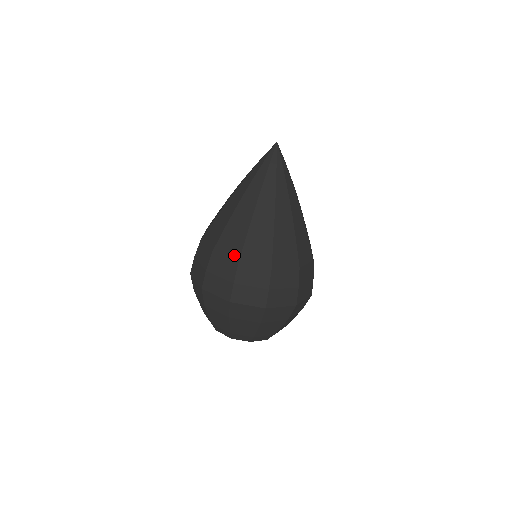
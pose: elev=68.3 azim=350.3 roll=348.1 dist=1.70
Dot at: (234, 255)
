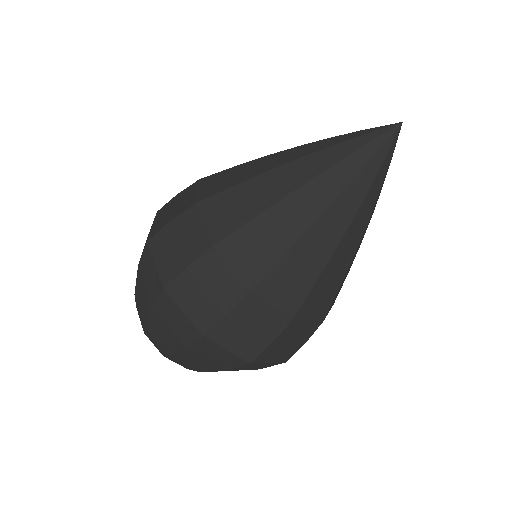
Dot at: (217, 230)
